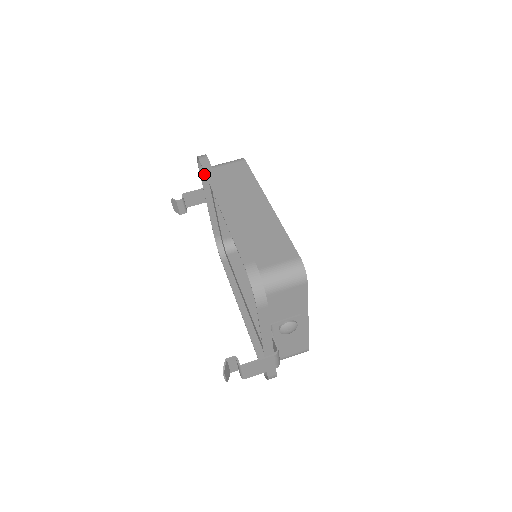
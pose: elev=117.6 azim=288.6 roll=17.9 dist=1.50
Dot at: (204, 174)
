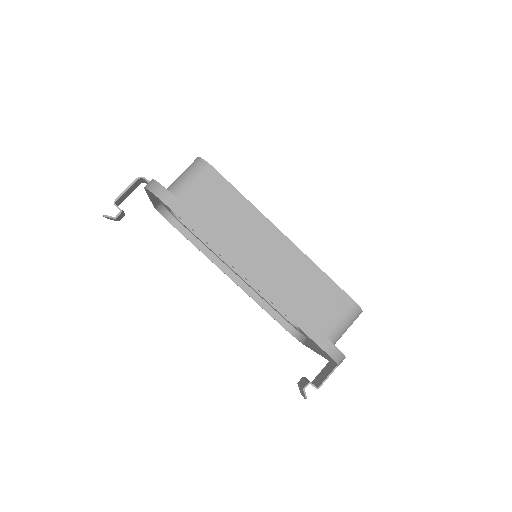
Dot at: occluded
